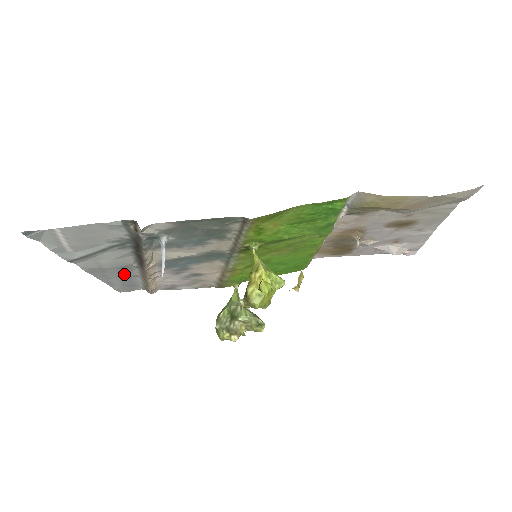
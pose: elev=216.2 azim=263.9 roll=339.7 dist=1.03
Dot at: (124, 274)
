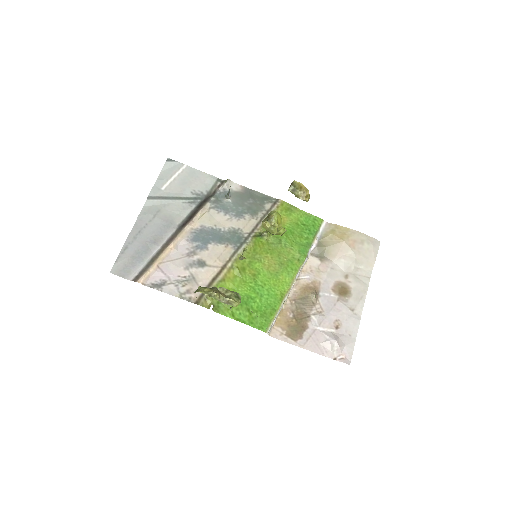
Dot at: (153, 239)
